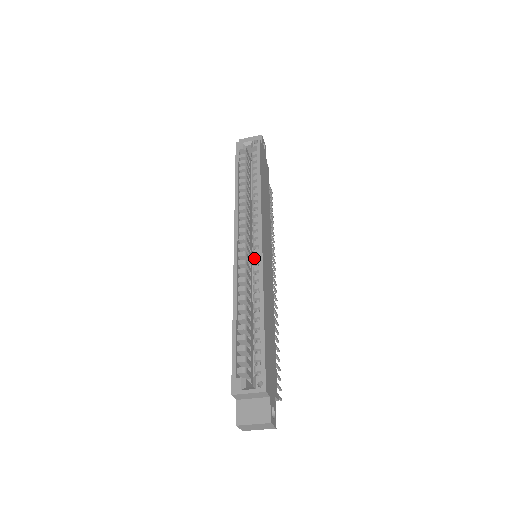
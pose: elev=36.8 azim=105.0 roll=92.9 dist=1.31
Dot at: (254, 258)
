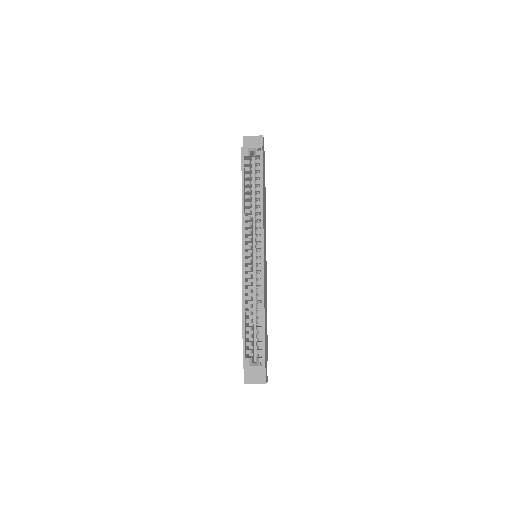
Dot at: (257, 267)
